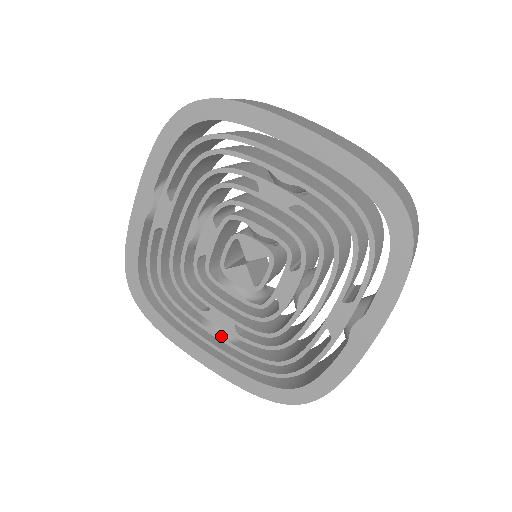
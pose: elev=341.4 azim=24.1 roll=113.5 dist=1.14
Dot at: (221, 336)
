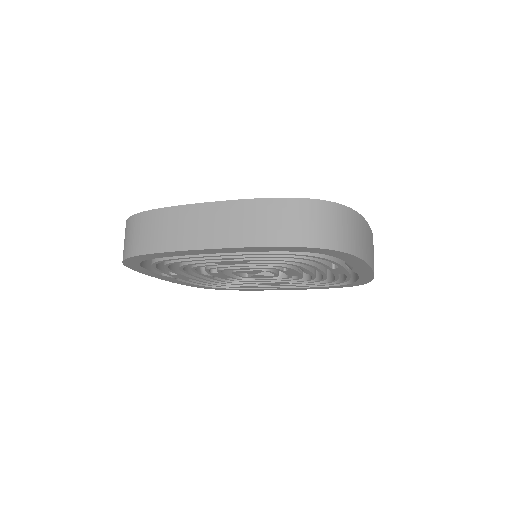
Dot at: (282, 285)
